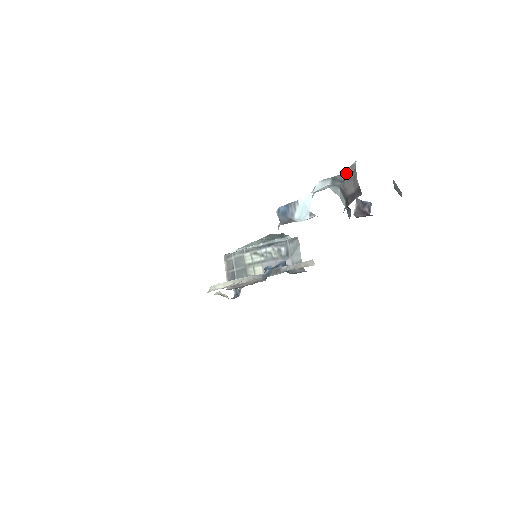
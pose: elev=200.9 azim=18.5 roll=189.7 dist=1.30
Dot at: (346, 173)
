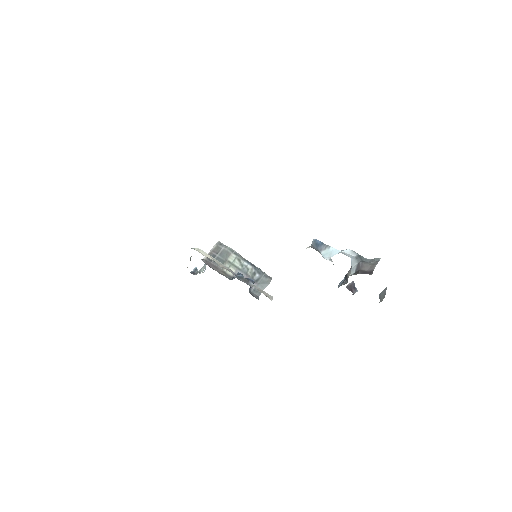
Dot at: (369, 259)
